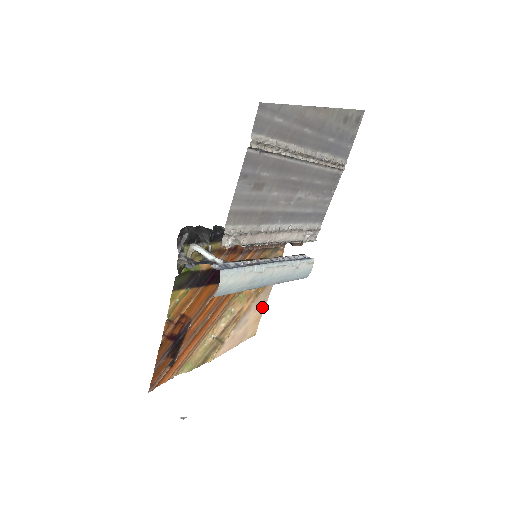
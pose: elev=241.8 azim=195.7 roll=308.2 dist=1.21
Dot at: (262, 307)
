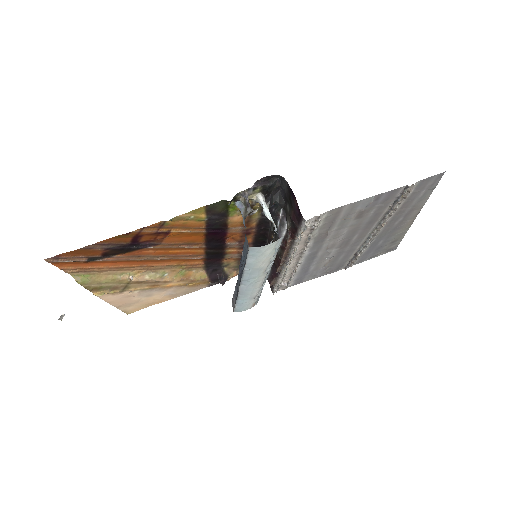
Dot at: (167, 298)
